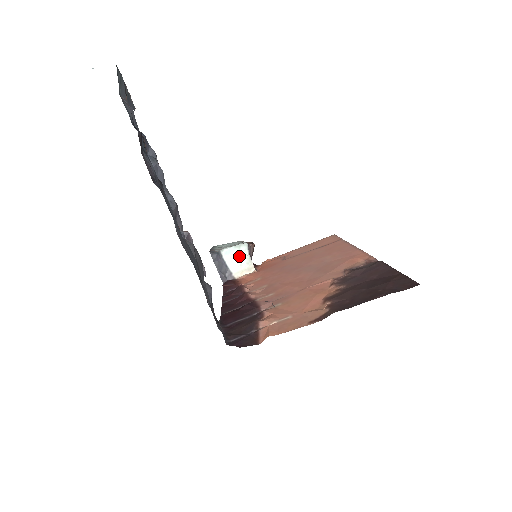
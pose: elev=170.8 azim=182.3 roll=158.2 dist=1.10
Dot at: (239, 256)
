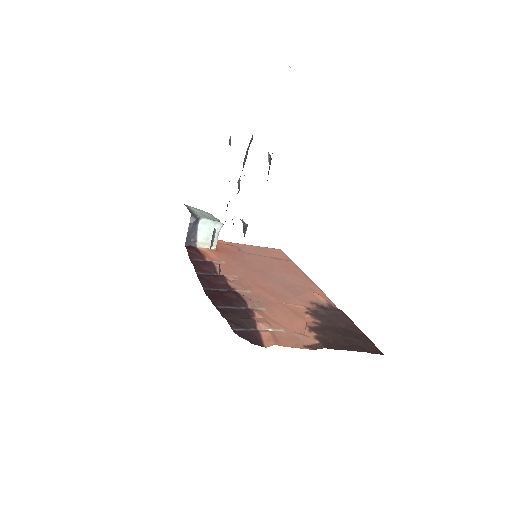
Dot at: (211, 230)
